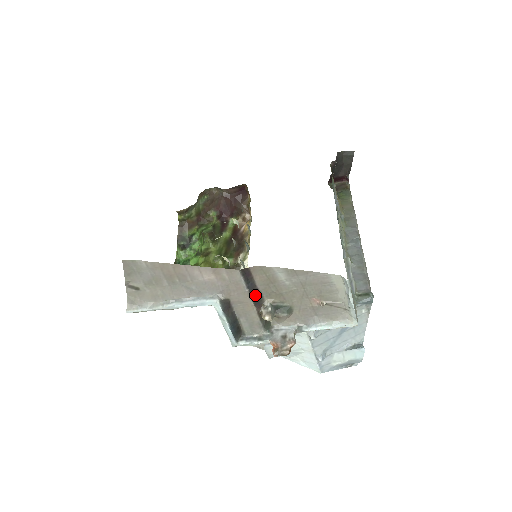
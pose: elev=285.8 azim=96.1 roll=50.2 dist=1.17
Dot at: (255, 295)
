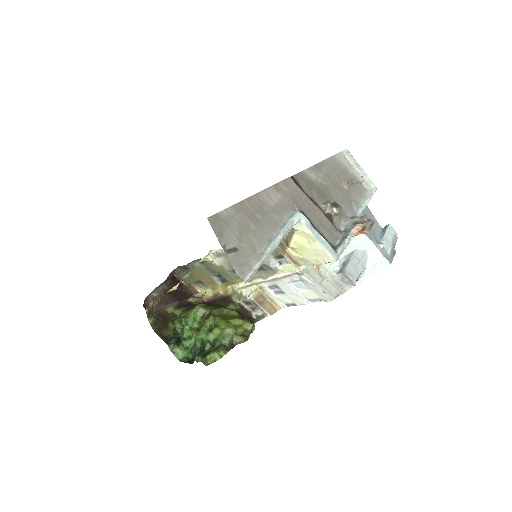
Dot at: (312, 201)
